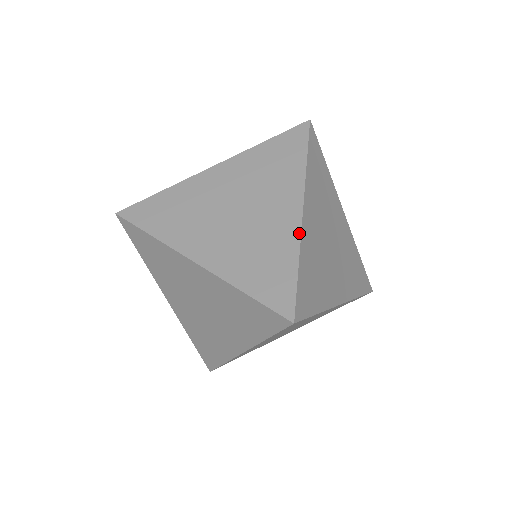
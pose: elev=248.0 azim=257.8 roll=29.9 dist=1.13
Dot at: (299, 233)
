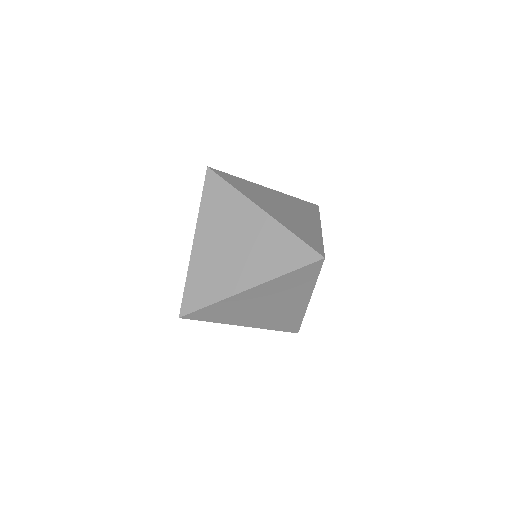
Dot at: (321, 233)
